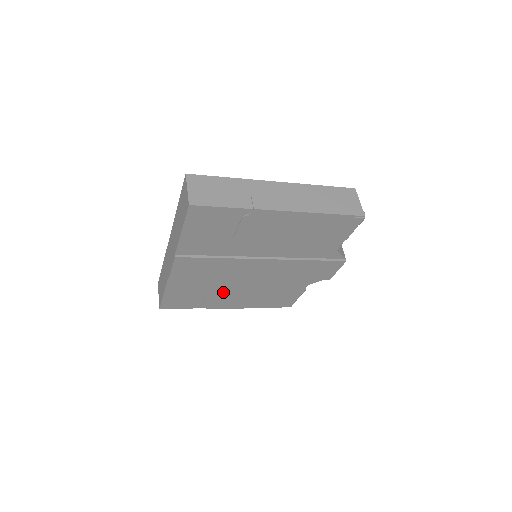
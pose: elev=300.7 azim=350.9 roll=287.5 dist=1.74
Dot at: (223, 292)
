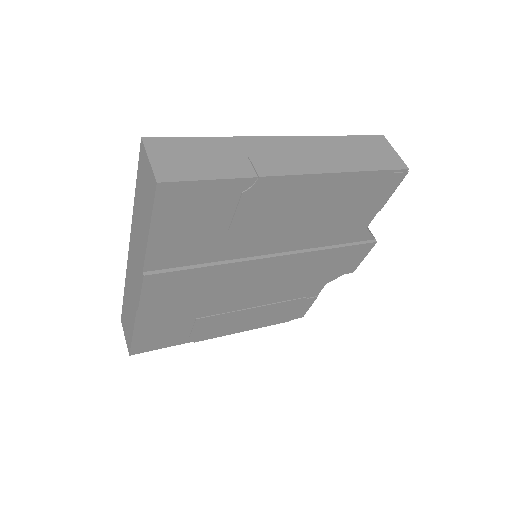
Dot at: (216, 315)
